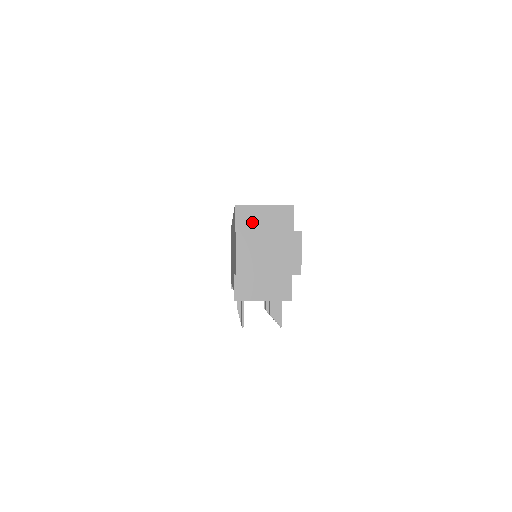
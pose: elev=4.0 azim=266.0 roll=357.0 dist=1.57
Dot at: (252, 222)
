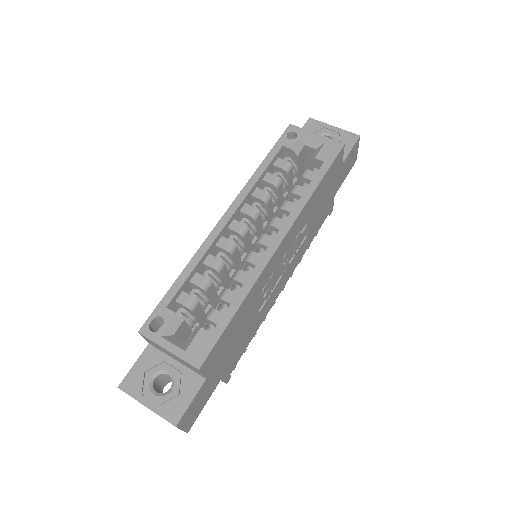
Dot at: (161, 349)
